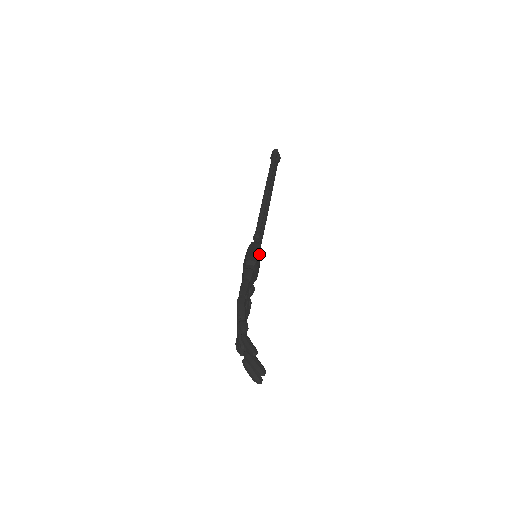
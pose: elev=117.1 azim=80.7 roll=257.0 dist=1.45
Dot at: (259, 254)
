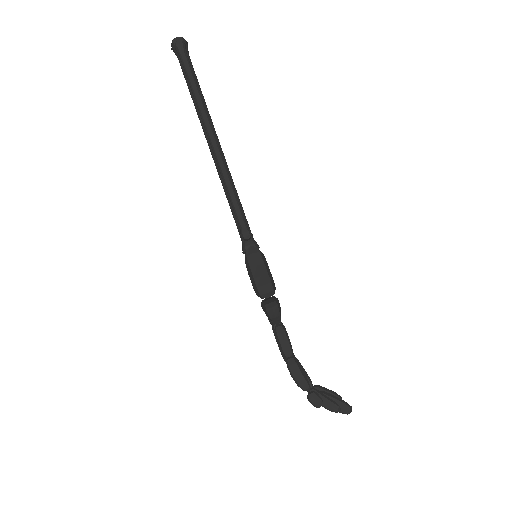
Dot at: (266, 266)
